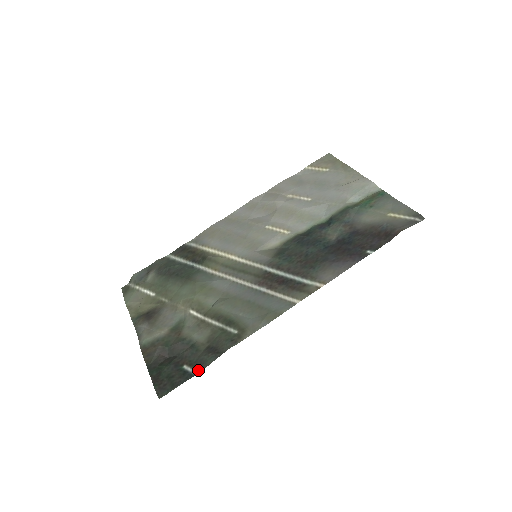
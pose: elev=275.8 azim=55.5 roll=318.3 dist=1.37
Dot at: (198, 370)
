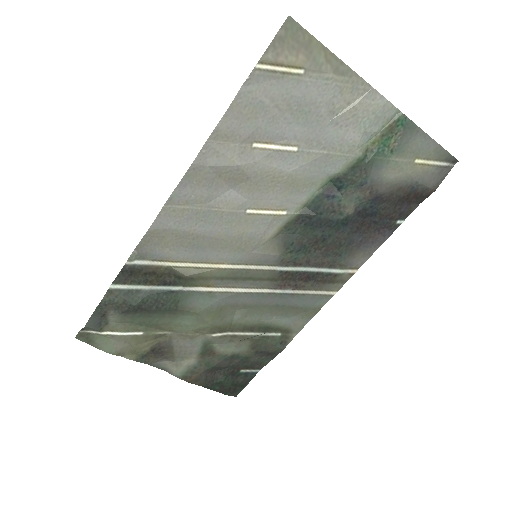
Dot at: (258, 369)
